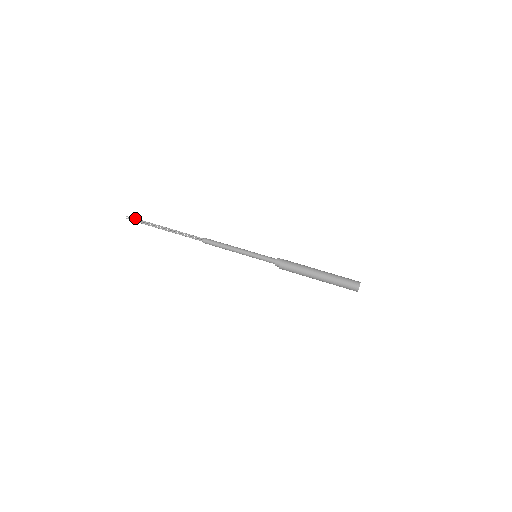
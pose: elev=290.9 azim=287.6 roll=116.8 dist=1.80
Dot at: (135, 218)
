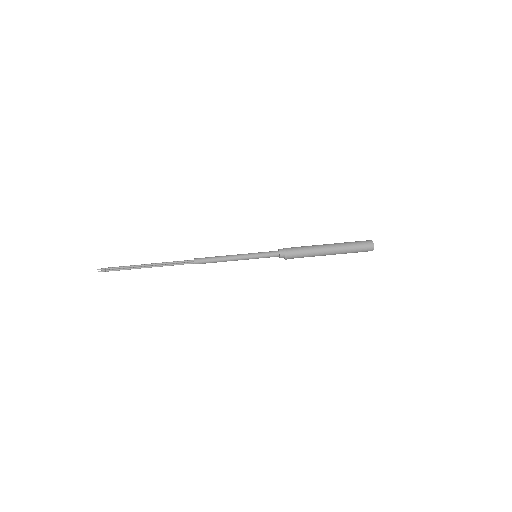
Dot at: (108, 268)
